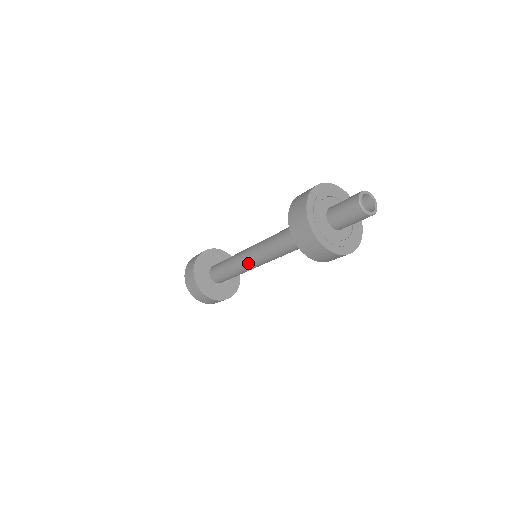
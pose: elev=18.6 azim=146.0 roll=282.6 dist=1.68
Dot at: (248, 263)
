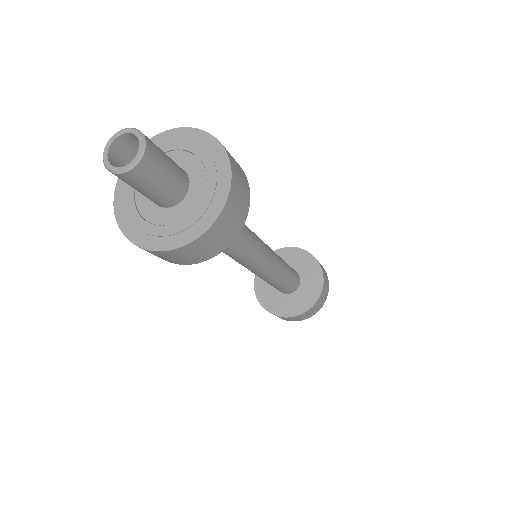
Dot at: occluded
